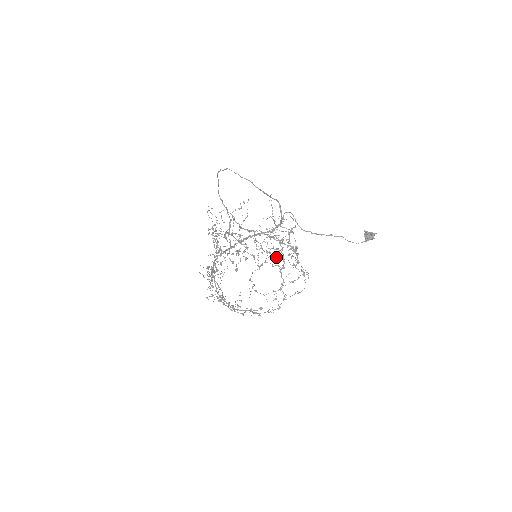
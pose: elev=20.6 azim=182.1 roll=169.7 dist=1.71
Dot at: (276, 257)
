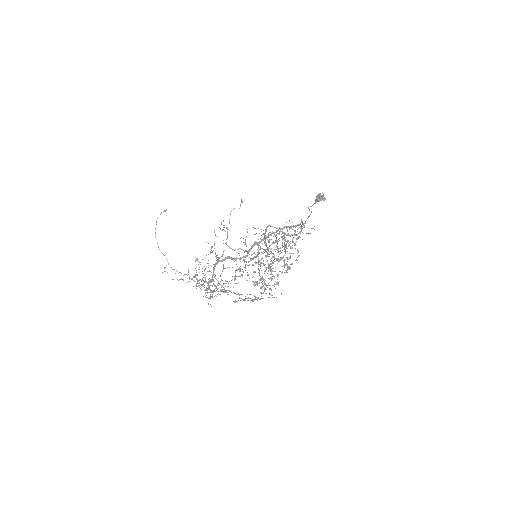
Dot at: occluded
